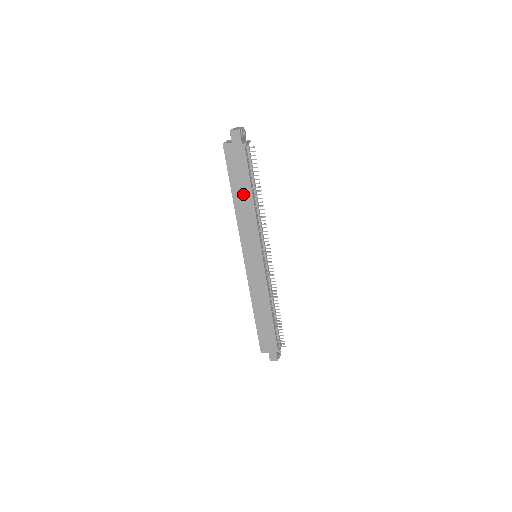
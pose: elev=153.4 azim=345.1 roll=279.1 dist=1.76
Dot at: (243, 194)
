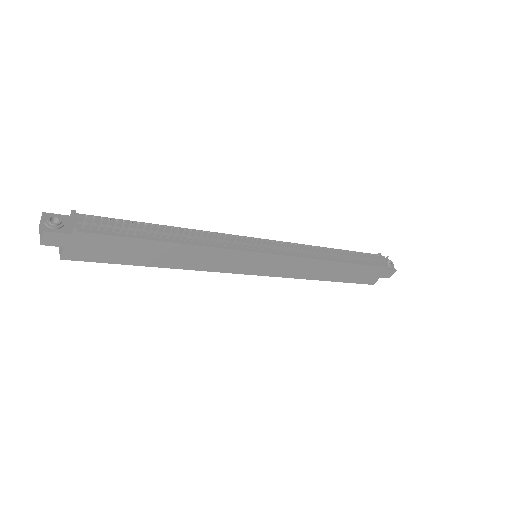
Dot at: (158, 253)
